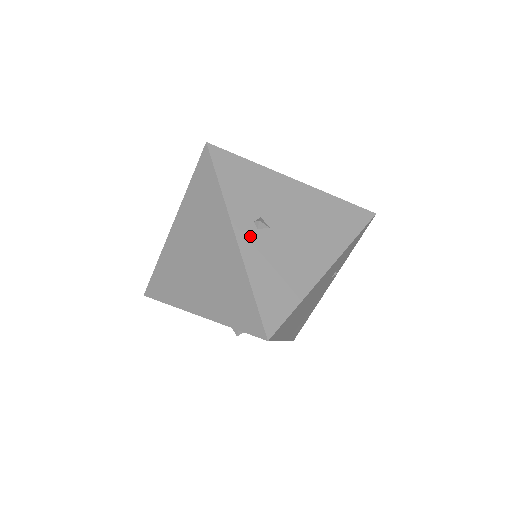
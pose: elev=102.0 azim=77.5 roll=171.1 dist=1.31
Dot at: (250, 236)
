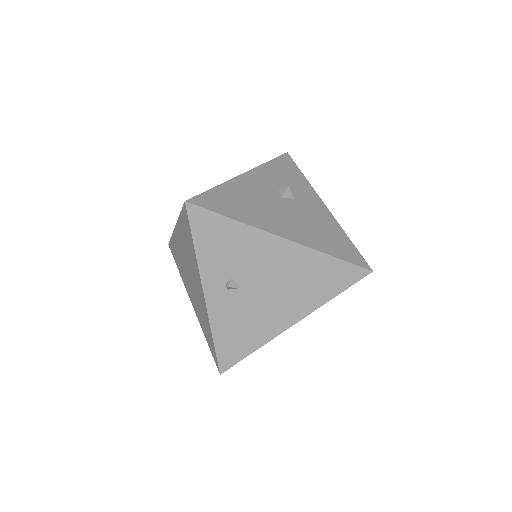
Dot at: (219, 296)
